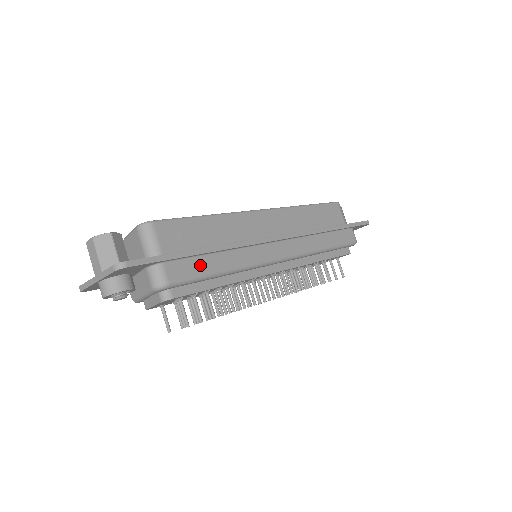
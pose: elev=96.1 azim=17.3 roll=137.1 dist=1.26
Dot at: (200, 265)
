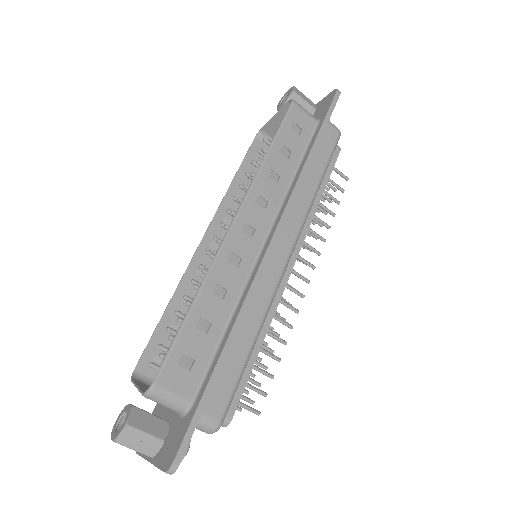
Dot at: (230, 369)
